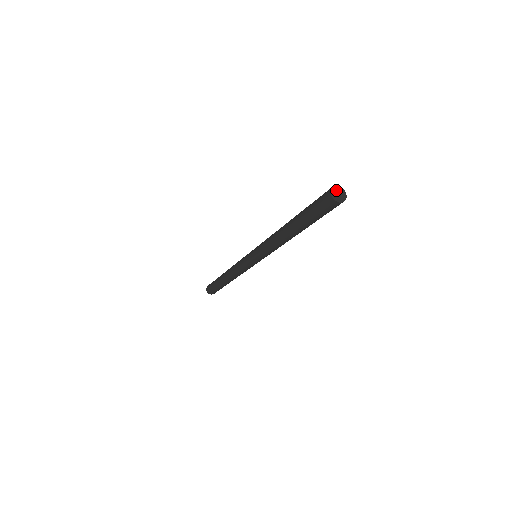
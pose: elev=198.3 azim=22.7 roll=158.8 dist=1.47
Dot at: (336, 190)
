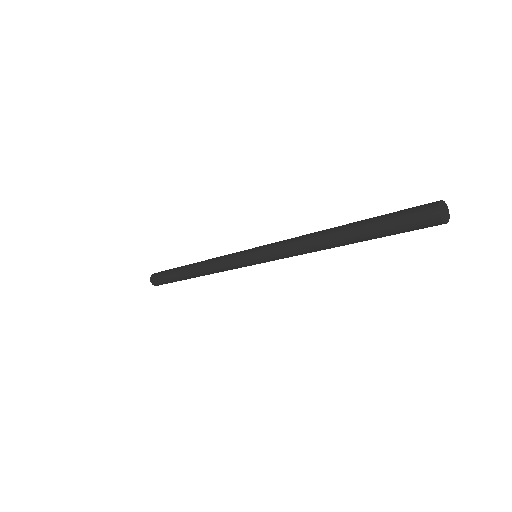
Dot at: (442, 207)
